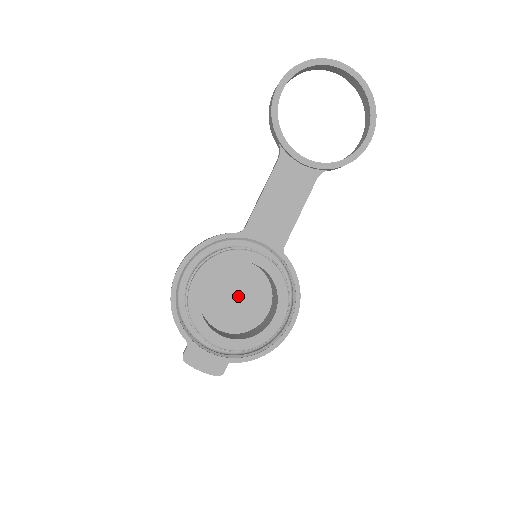
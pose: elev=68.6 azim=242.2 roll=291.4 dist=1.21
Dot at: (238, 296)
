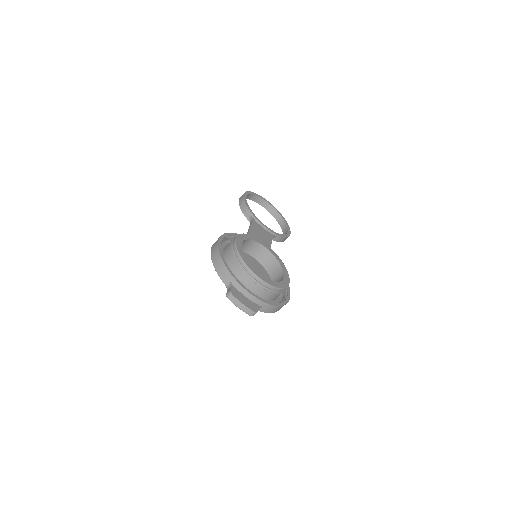
Dot at: occluded
